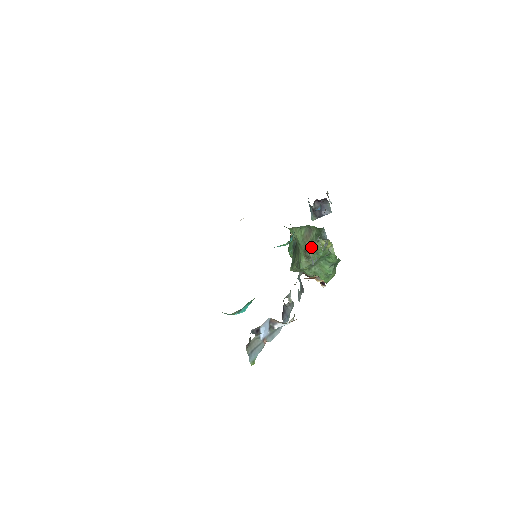
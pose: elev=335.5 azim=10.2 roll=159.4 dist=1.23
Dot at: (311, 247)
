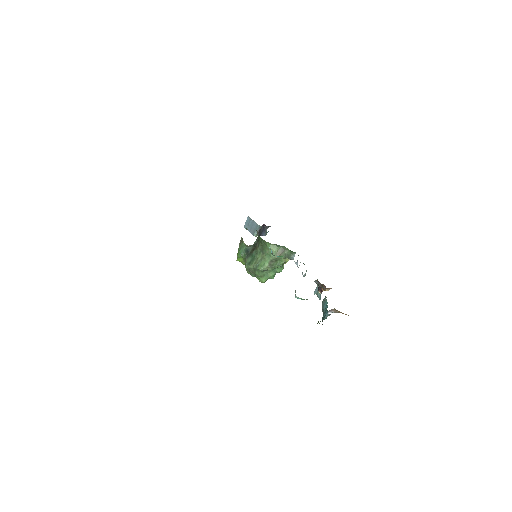
Dot at: (277, 260)
